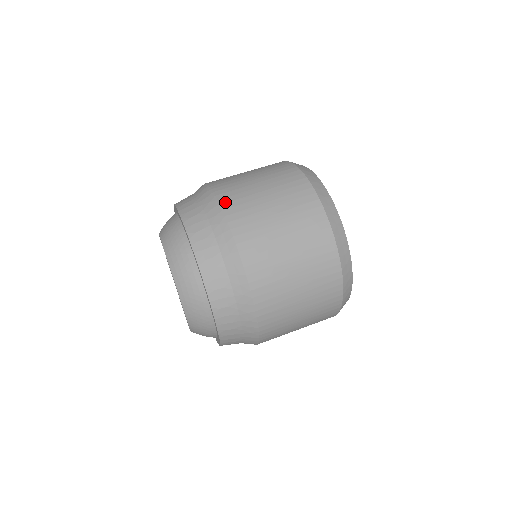
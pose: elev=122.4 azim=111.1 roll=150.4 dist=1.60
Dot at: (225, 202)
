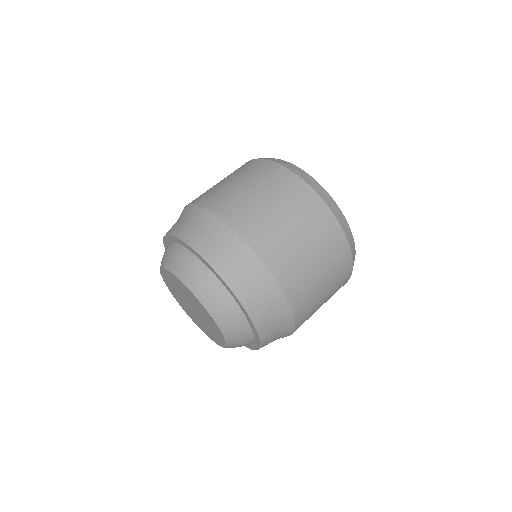
Dot at: (284, 282)
